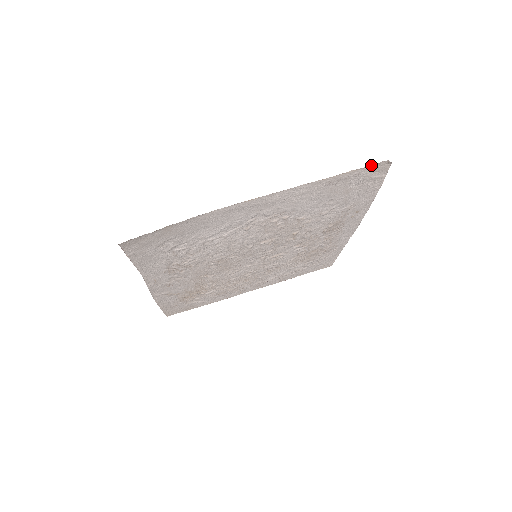
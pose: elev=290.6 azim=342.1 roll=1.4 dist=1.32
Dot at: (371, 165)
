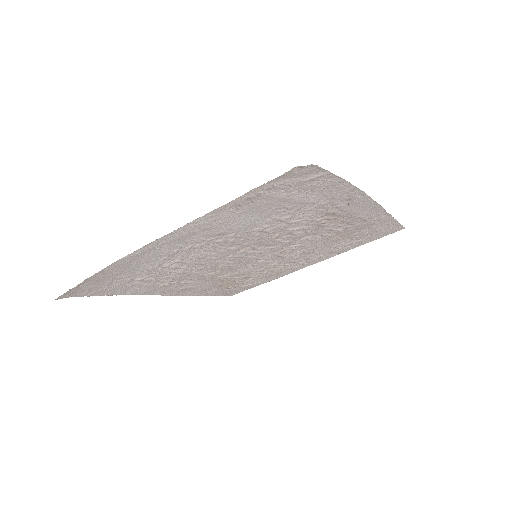
Dot at: (277, 177)
